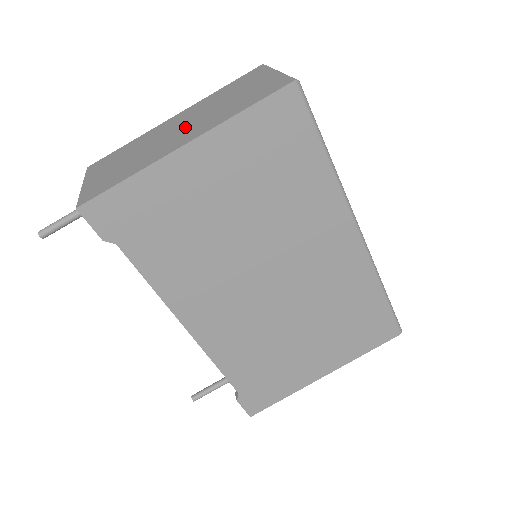
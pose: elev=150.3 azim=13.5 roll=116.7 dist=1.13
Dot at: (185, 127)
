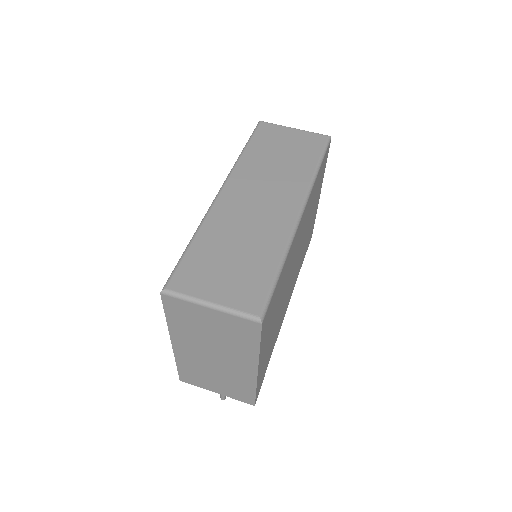
Dot at: (220, 357)
